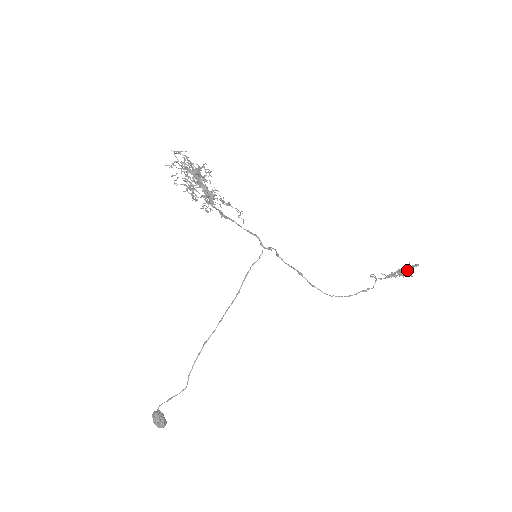
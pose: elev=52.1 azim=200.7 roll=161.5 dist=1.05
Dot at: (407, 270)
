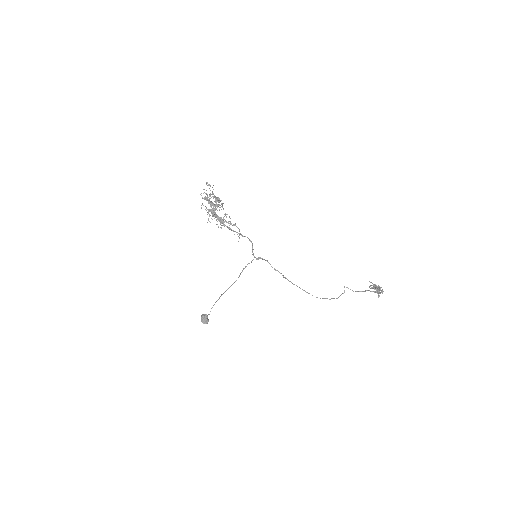
Dot at: (377, 291)
